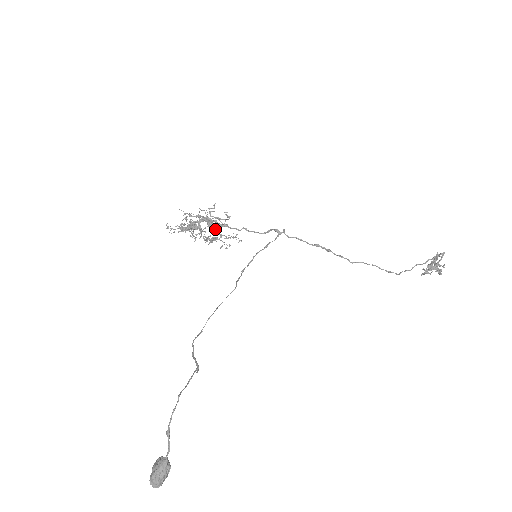
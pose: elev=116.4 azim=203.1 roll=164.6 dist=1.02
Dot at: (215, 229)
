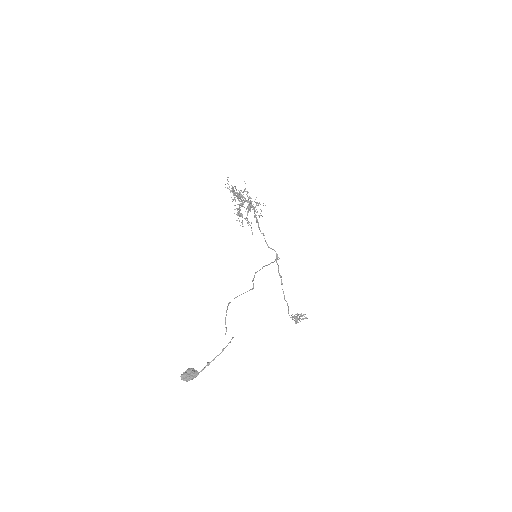
Dot at: occluded
